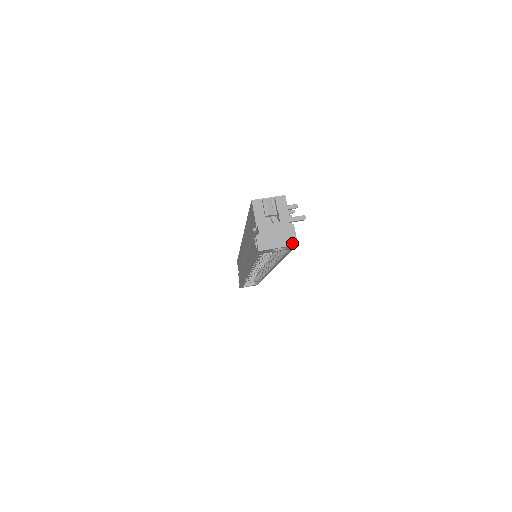
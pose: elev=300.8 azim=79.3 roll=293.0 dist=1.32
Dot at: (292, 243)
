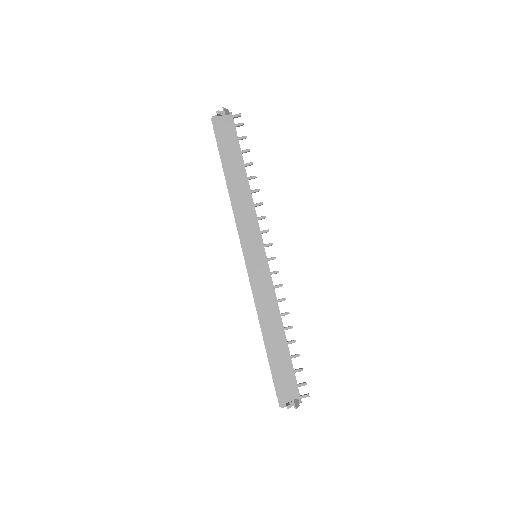
Dot at: occluded
